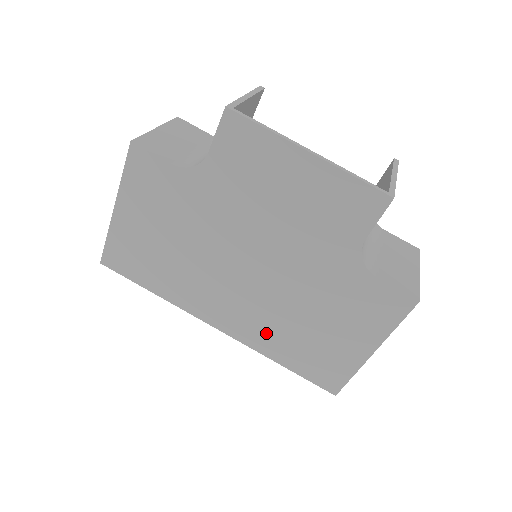
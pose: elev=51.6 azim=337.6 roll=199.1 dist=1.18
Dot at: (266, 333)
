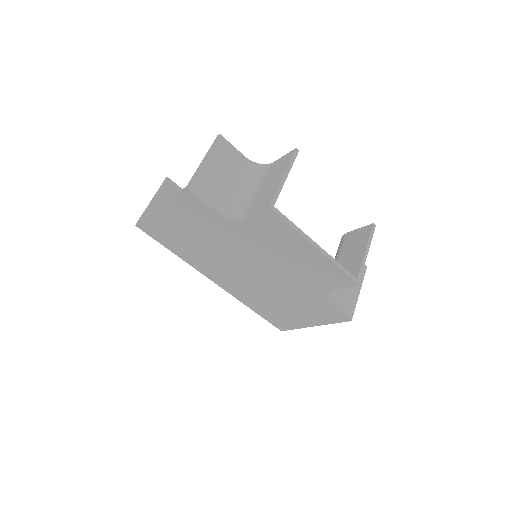
Dot at: (249, 296)
